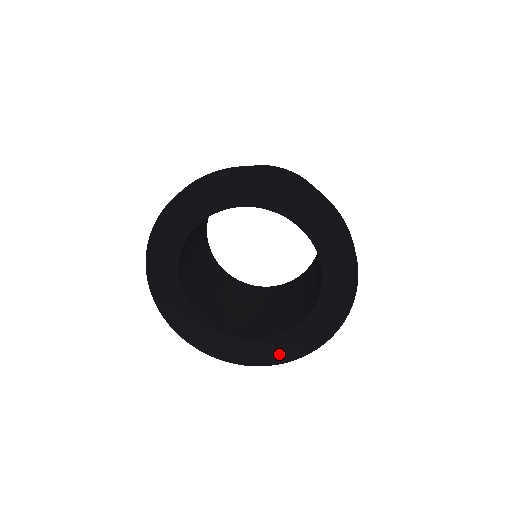
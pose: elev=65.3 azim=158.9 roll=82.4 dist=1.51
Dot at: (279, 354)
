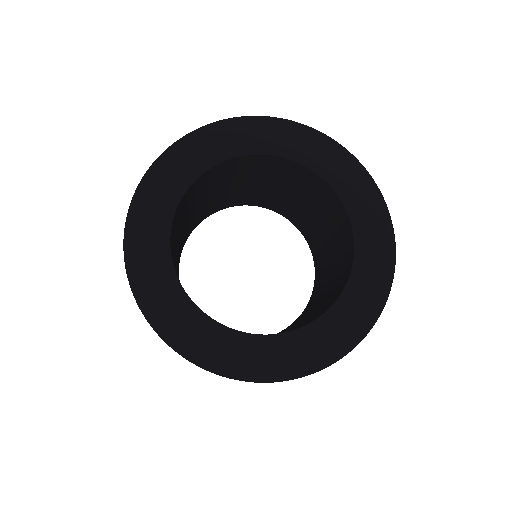
Dot at: (238, 362)
